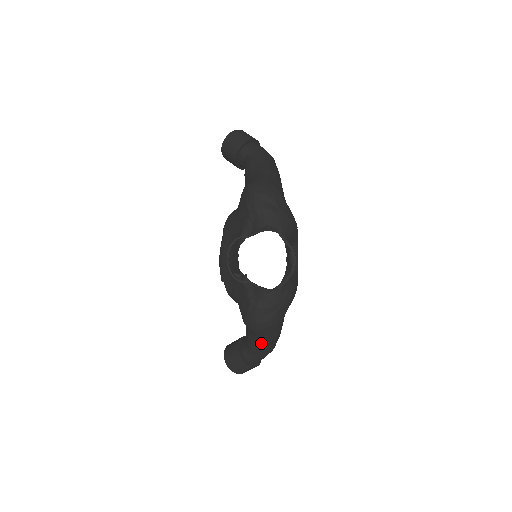
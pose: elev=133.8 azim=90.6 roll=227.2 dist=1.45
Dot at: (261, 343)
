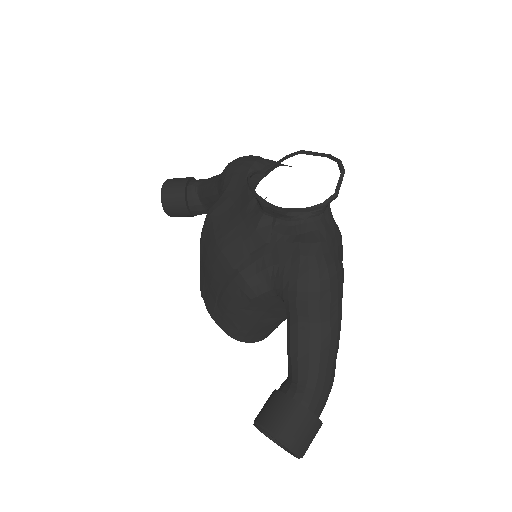
Dot at: (324, 339)
